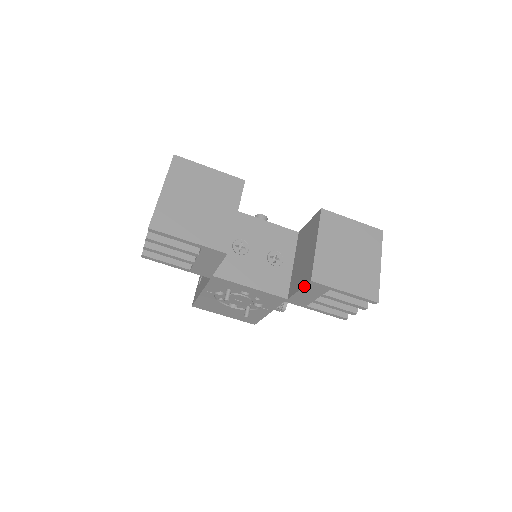
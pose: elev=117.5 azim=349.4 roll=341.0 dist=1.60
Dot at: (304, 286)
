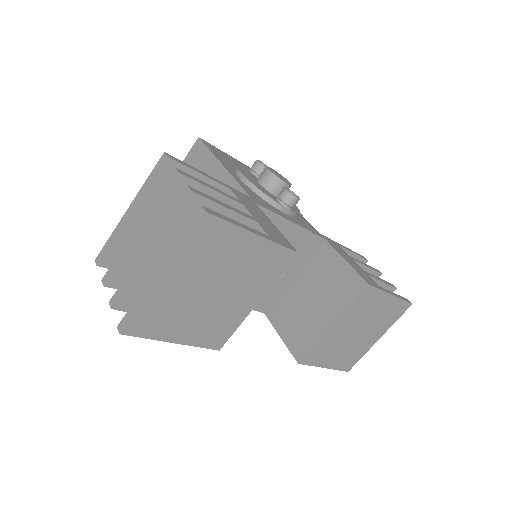
Dot at: (288, 349)
